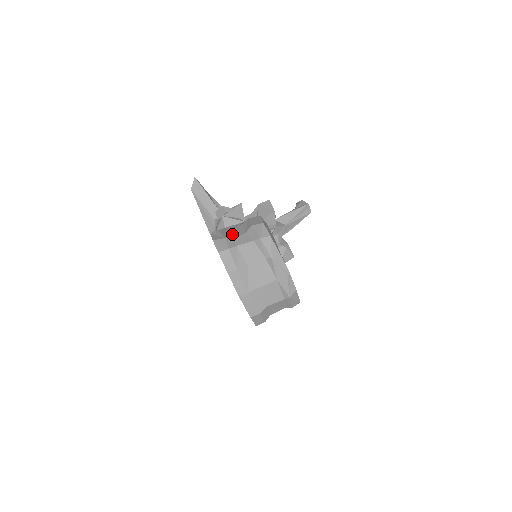
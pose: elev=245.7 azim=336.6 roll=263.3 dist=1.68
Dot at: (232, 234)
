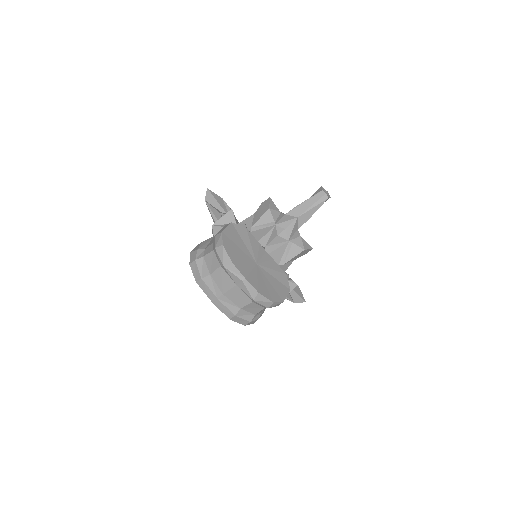
Dot at: occluded
